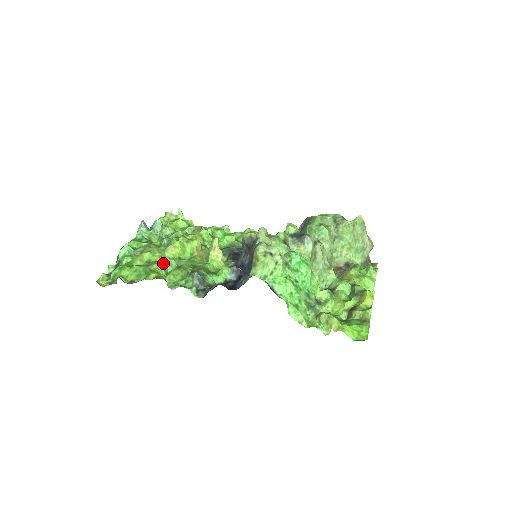
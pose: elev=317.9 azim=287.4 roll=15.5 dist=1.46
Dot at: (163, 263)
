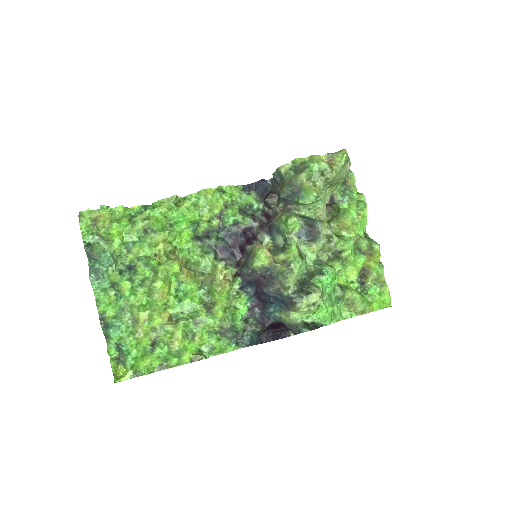
Dot at: (178, 331)
